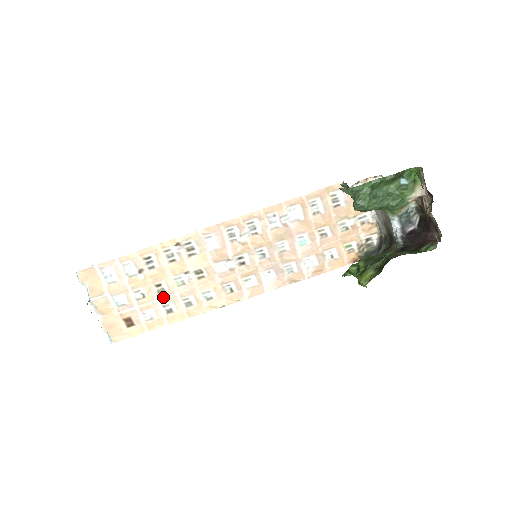
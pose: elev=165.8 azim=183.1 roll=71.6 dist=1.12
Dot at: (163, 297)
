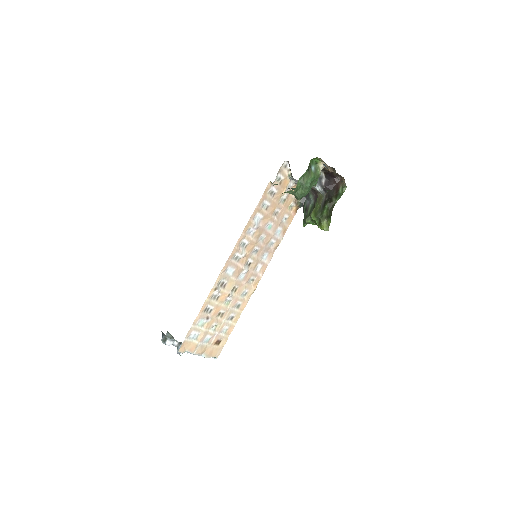
Dot at: (225, 316)
